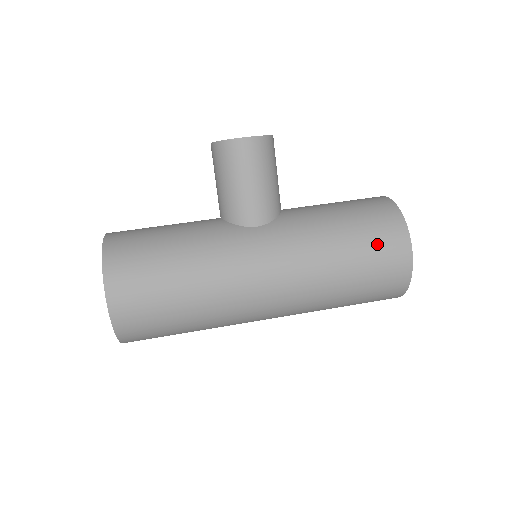
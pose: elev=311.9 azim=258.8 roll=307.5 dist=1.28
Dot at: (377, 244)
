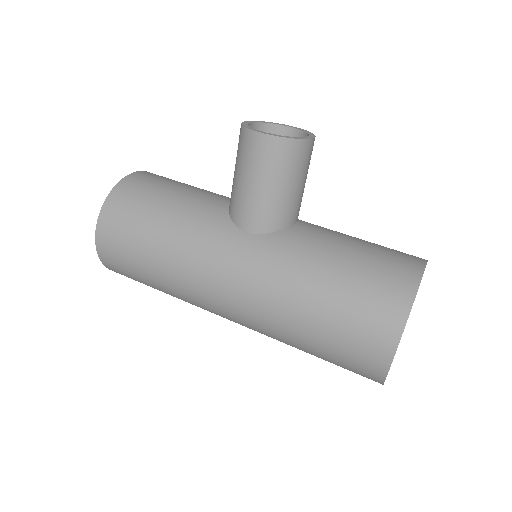
Dot at: (356, 320)
